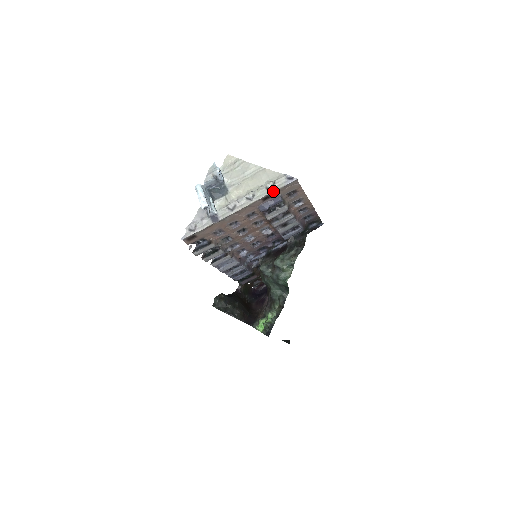
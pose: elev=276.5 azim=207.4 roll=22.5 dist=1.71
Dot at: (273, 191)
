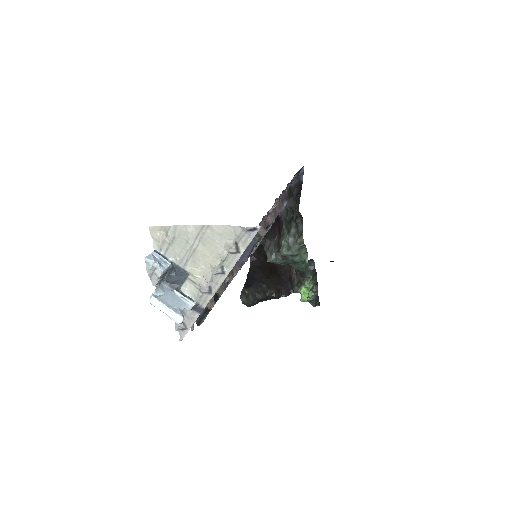
Dot at: (242, 253)
